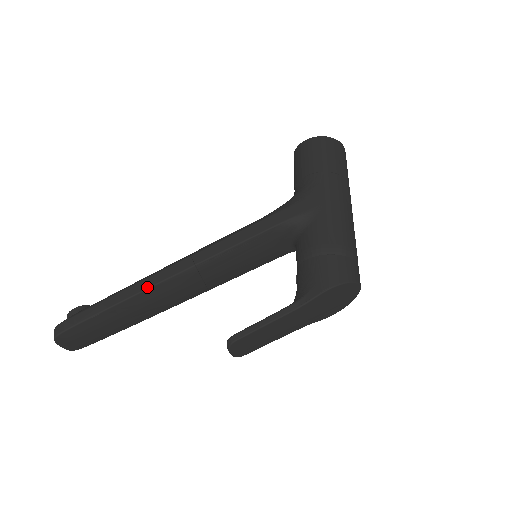
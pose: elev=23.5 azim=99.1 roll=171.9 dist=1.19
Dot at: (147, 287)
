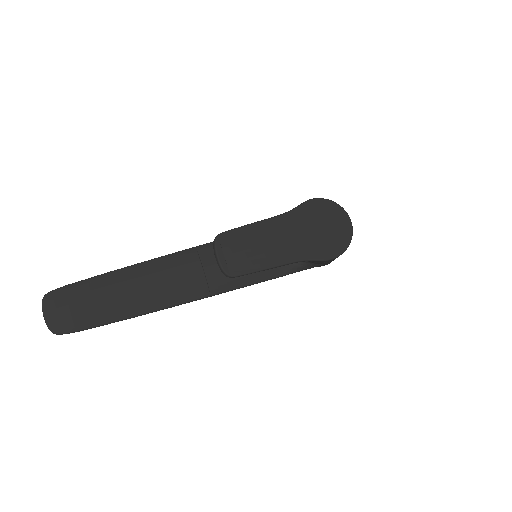
Dot at: (148, 260)
